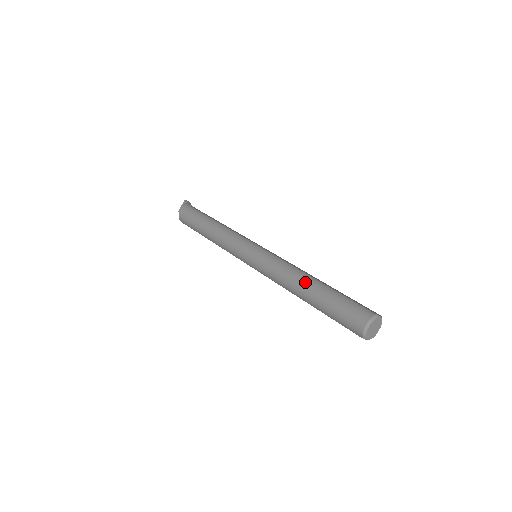
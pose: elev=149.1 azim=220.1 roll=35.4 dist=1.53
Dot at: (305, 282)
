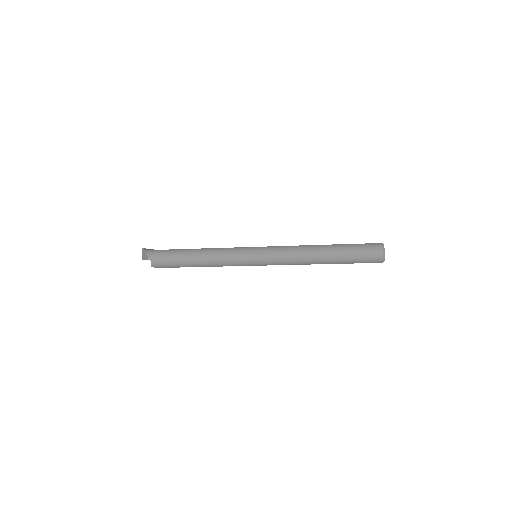
Dot at: (319, 250)
